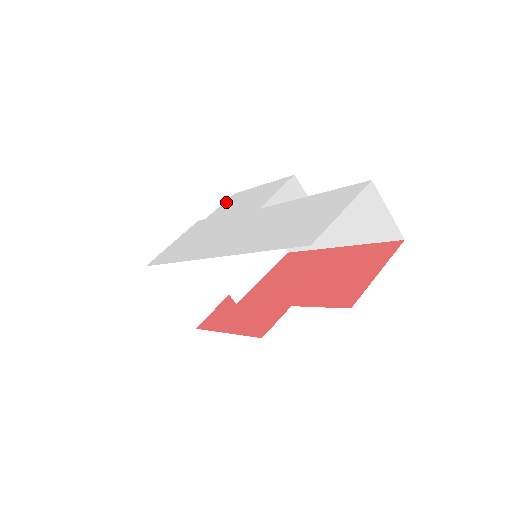
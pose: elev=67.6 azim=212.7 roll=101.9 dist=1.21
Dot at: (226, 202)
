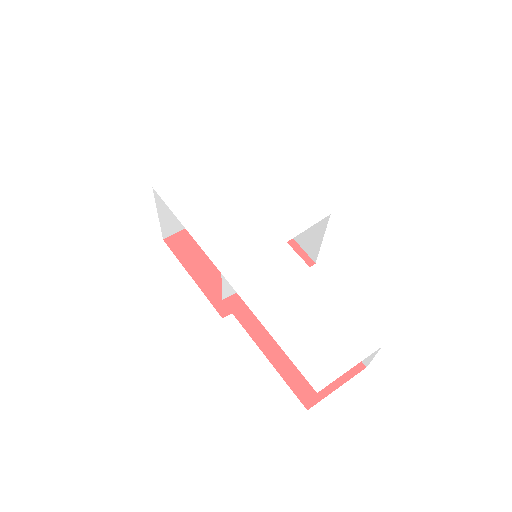
Dot at: (255, 159)
